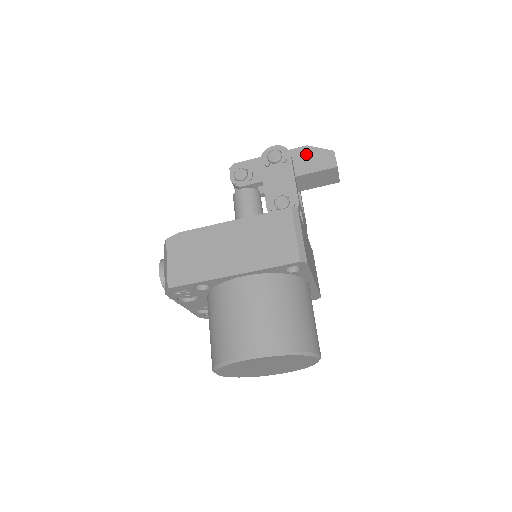
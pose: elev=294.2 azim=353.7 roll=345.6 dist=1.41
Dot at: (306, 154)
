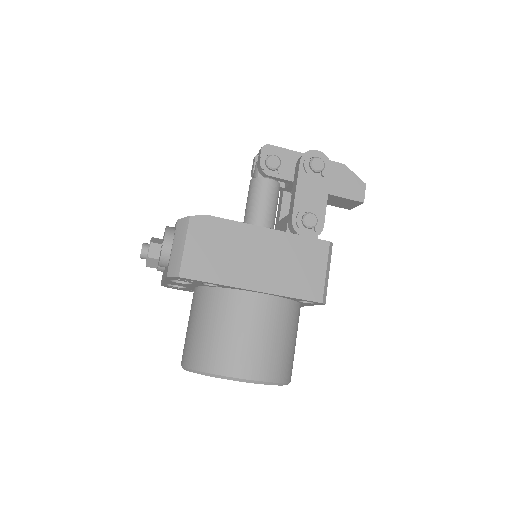
Dot at: (341, 173)
